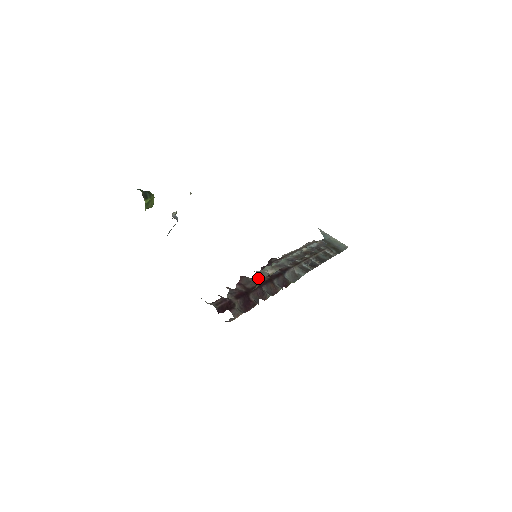
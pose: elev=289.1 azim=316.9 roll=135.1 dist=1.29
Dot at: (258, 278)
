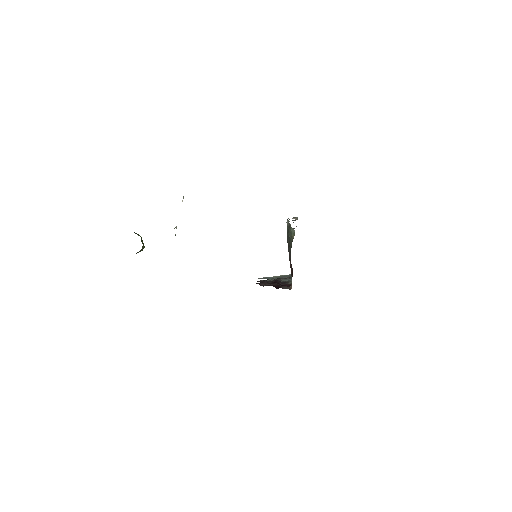
Dot at: (290, 226)
